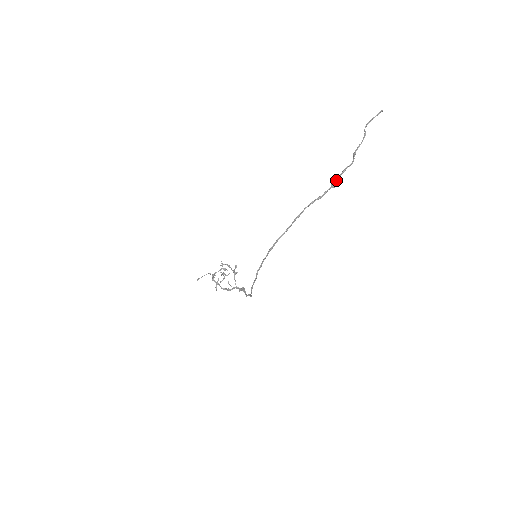
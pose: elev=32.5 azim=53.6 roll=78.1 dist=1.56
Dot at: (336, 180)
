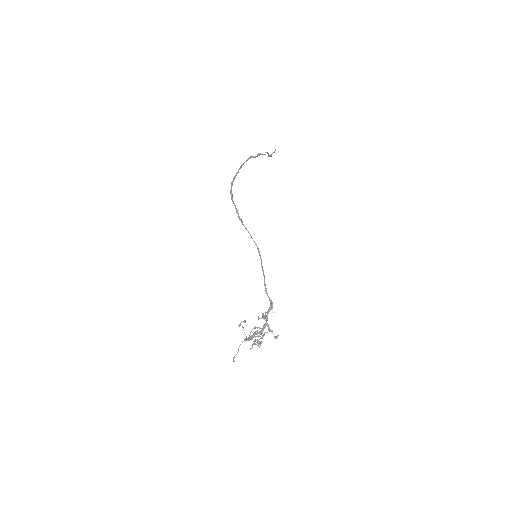
Dot at: occluded
